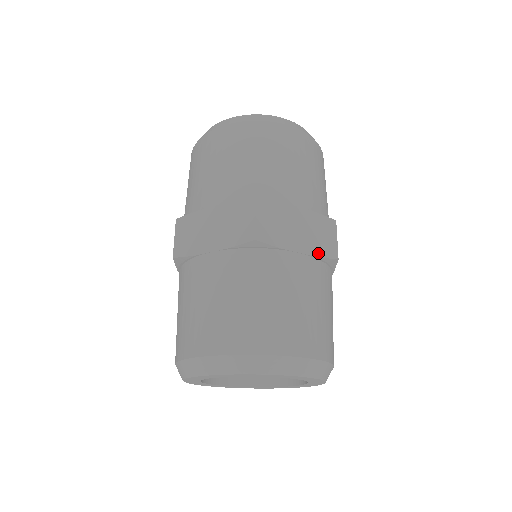
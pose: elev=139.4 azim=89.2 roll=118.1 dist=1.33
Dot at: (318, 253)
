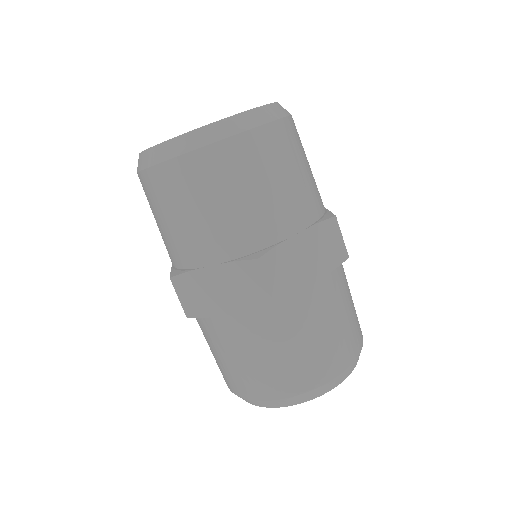
Dot at: (331, 267)
